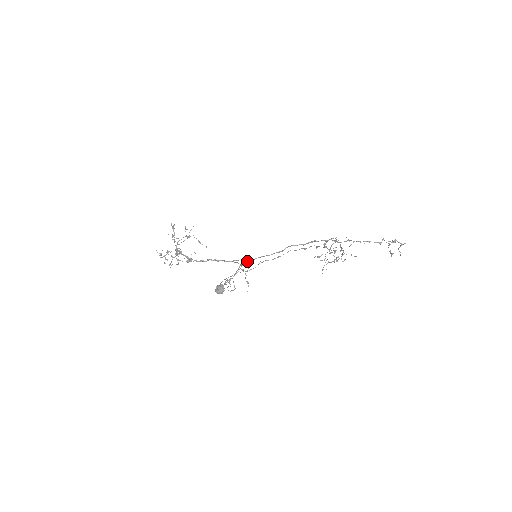
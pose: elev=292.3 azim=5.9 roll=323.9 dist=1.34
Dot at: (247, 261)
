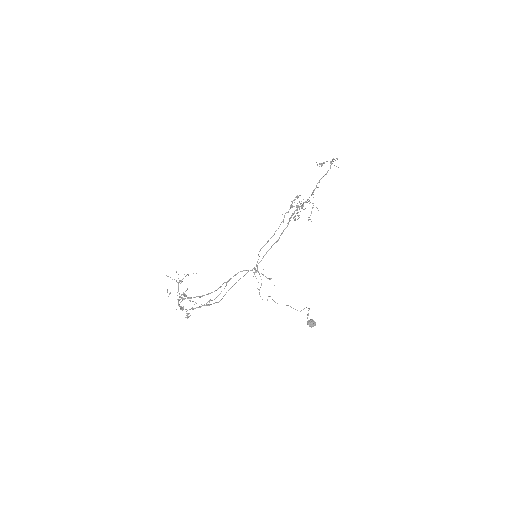
Dot at: occluded
